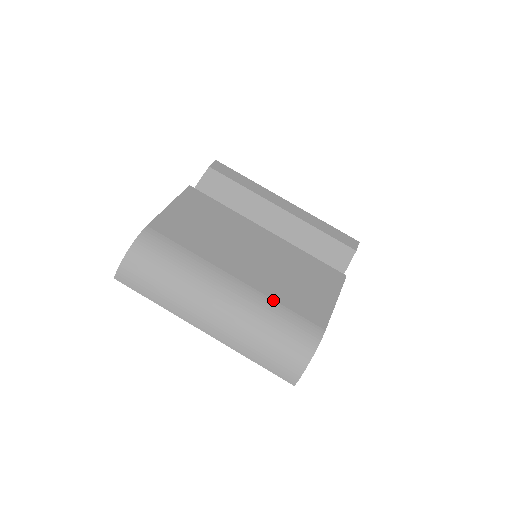
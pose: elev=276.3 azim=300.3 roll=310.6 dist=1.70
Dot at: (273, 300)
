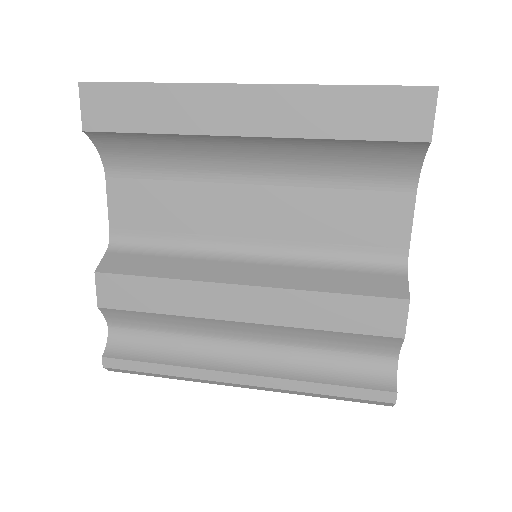
Dot at: occluded
